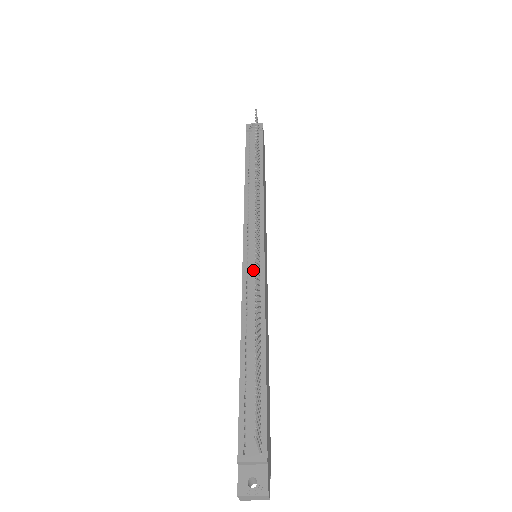
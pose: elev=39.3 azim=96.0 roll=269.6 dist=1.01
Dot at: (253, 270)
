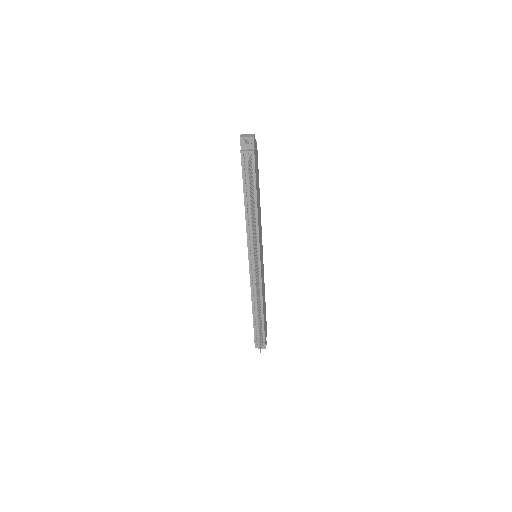
Dot at: occluded
